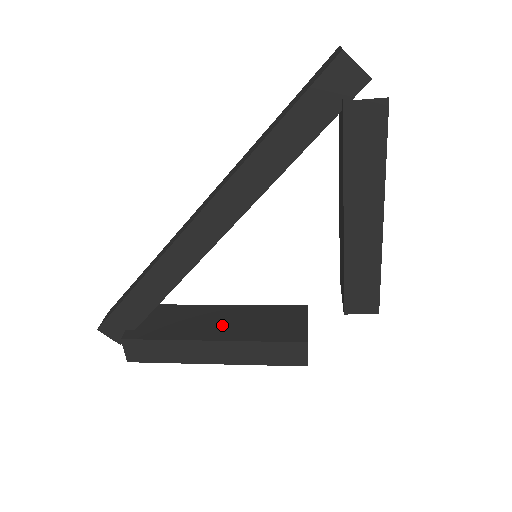
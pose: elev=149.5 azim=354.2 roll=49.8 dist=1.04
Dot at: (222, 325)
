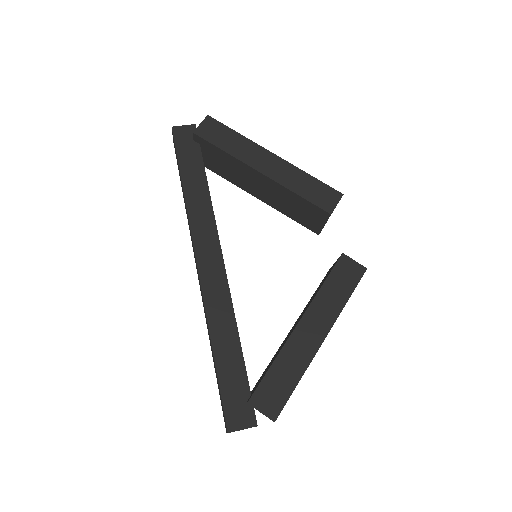
Dot at: occluded
